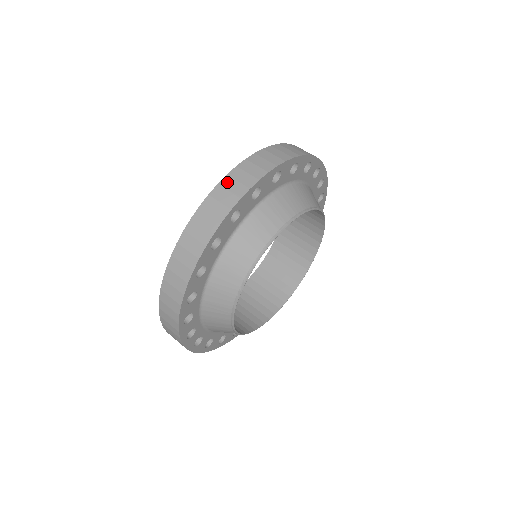
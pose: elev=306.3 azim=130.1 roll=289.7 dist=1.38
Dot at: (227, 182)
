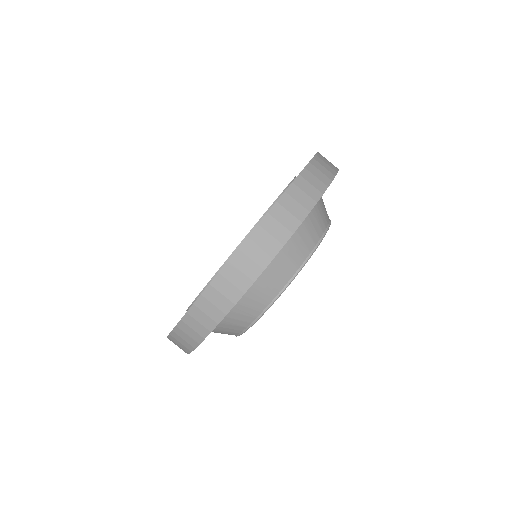
Dot at: (183, 327)
